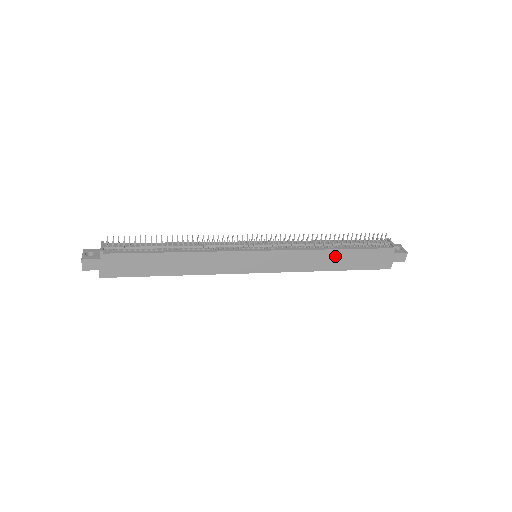
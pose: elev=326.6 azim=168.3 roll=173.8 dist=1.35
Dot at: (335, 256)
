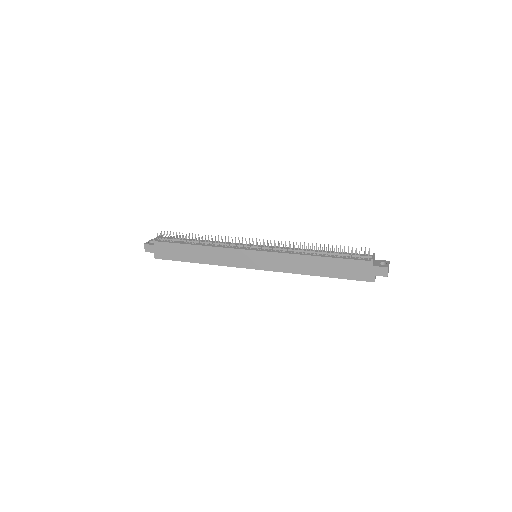
Dot at: (316, 262)
